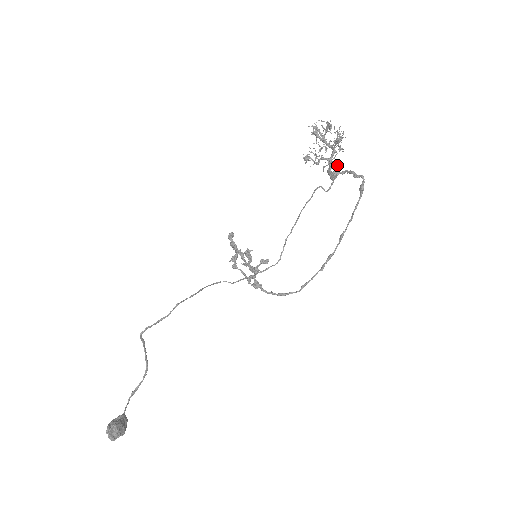
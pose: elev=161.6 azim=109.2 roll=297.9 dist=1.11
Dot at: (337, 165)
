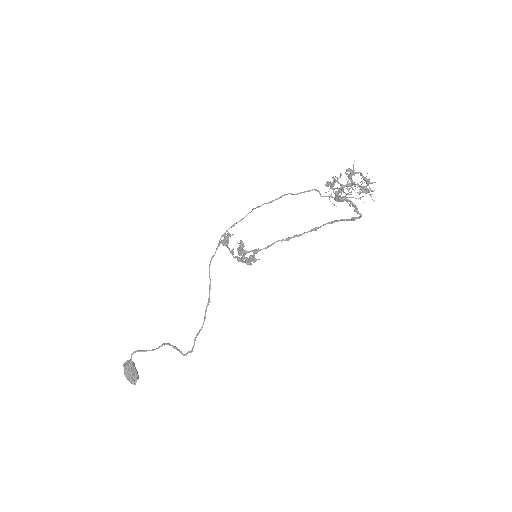
Dot at: occluded
